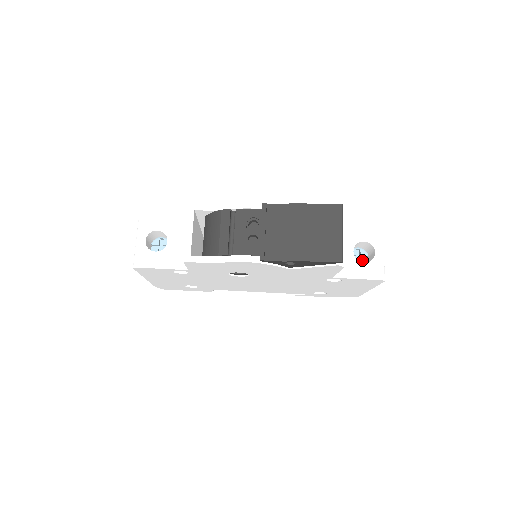
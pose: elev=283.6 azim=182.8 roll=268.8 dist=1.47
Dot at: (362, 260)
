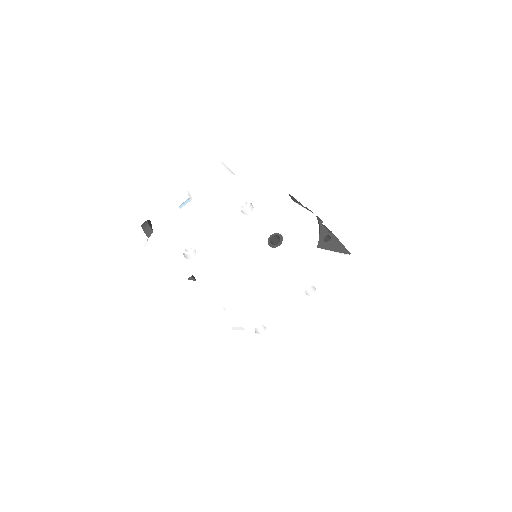
Dot at: occluded
